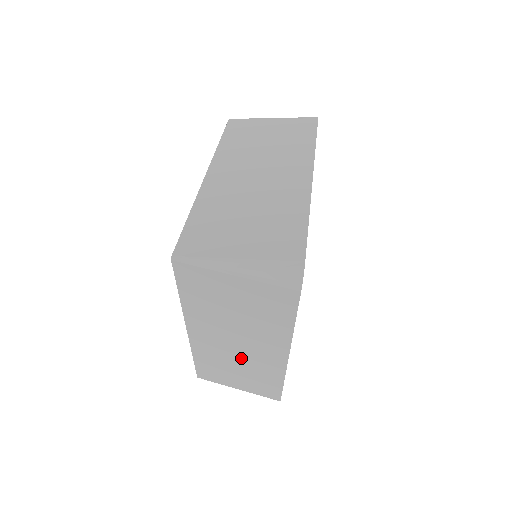
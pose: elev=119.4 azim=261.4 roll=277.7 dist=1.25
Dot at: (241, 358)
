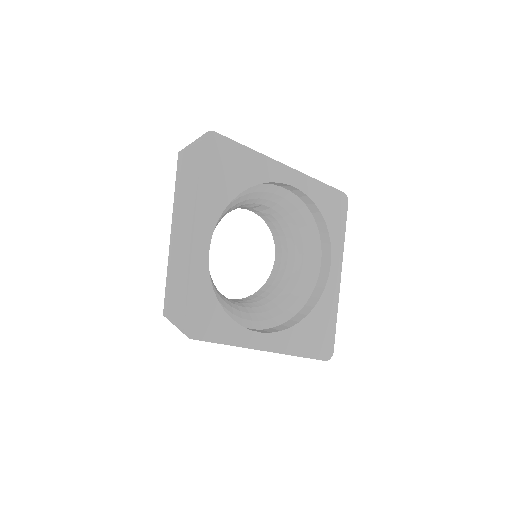
Dot at: (180, 255)
